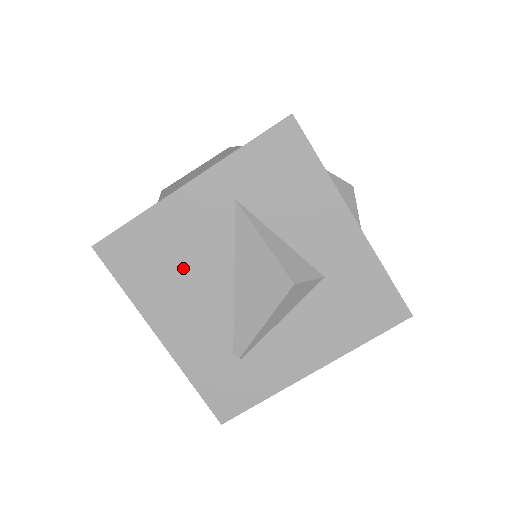
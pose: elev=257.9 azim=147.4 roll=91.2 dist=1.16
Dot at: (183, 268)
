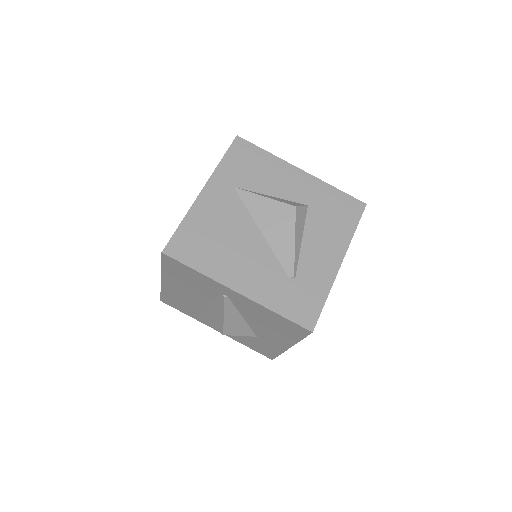
Dot at: (226, 238)
